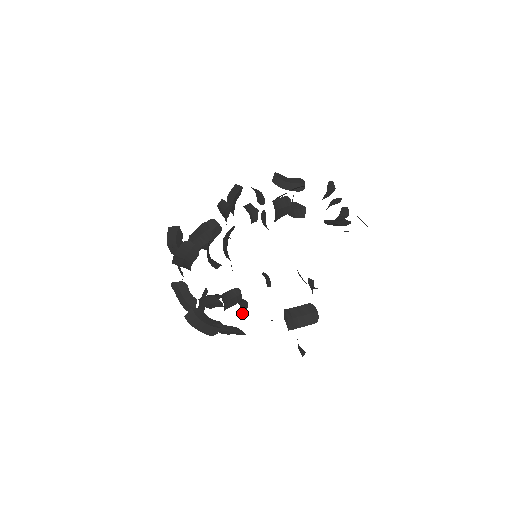
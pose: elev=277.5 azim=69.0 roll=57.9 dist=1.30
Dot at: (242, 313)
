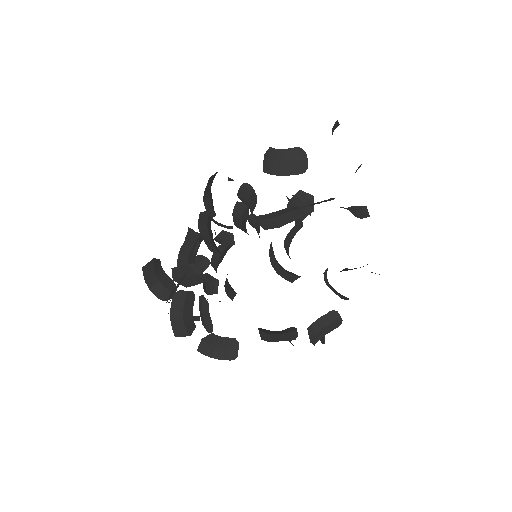
Dot at: (261, 338)
